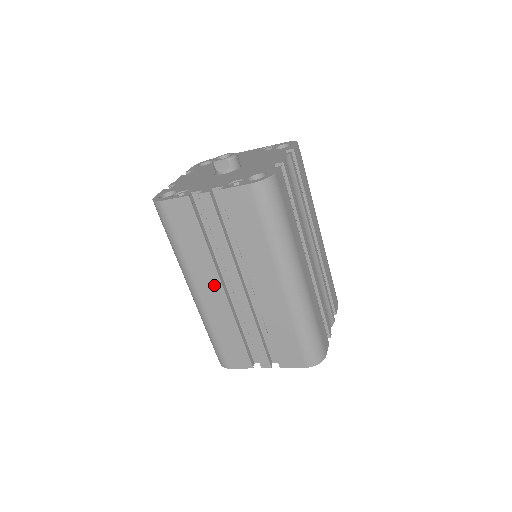
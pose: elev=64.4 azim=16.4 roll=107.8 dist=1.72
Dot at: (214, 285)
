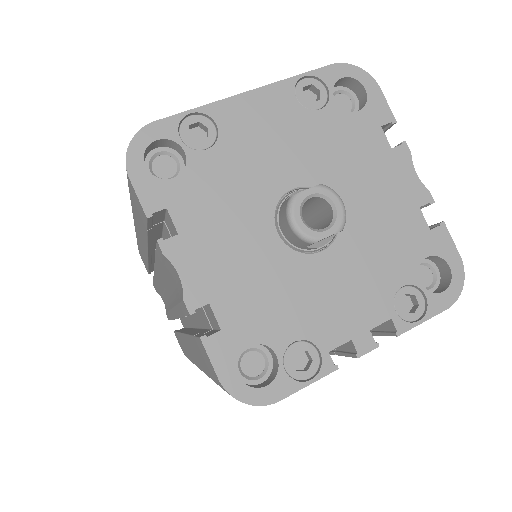
Dot at: occluded
